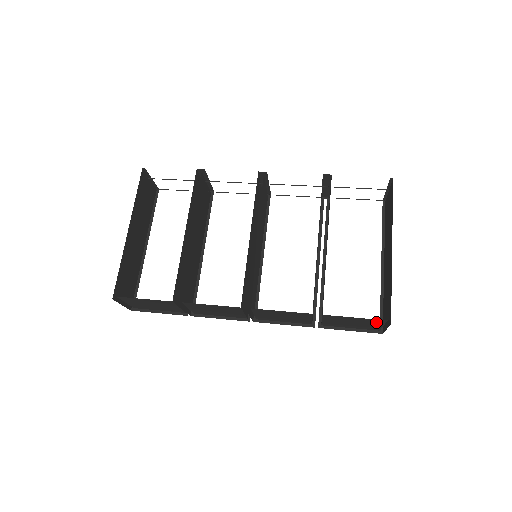
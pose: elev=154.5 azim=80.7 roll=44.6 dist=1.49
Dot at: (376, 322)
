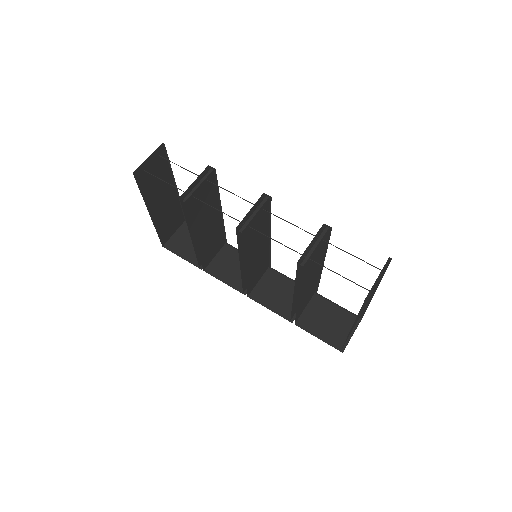
Dot at: (339, 338)
